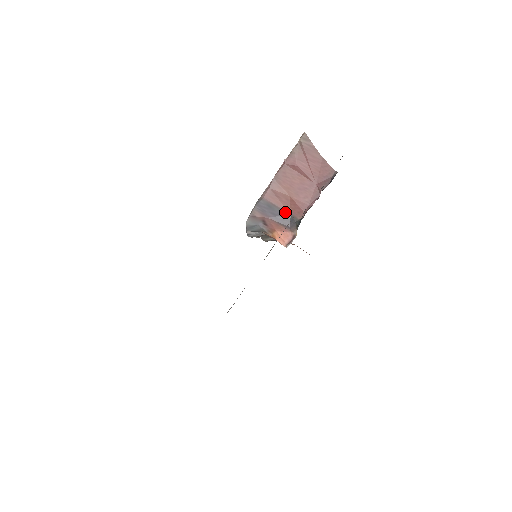
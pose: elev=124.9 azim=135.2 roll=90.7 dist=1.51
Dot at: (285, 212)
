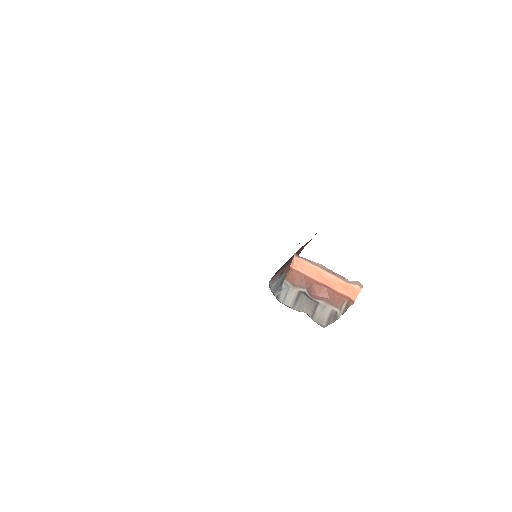
Dot at: occluded
